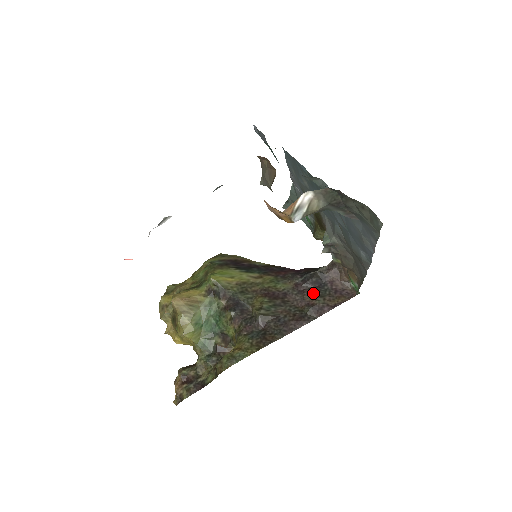
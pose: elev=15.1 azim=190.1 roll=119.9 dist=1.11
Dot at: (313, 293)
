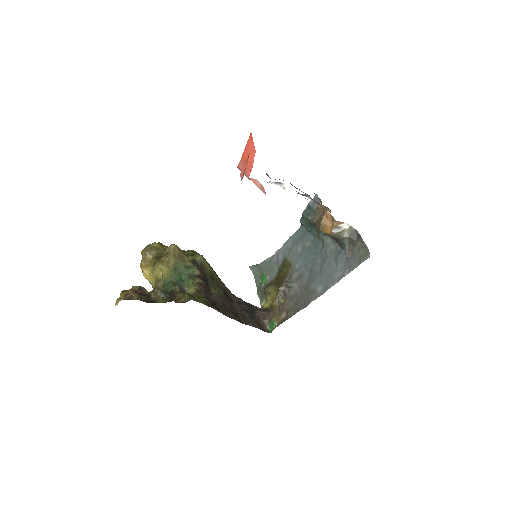
Dot at: (247, 312)
